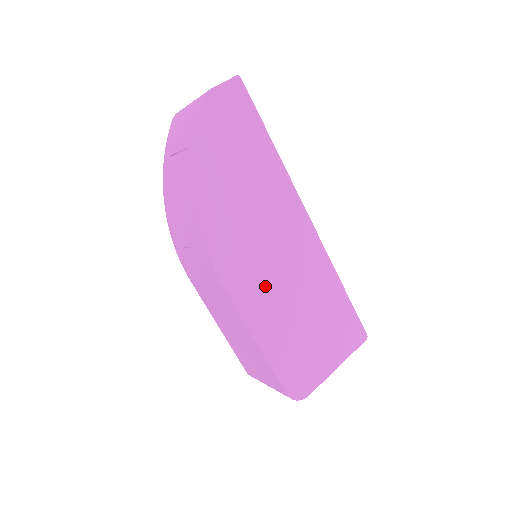
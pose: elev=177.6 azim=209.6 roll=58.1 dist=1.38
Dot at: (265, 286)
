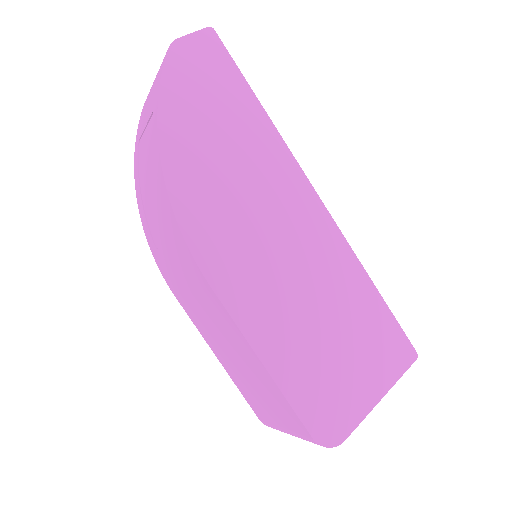
Dot at: (267, 283)
